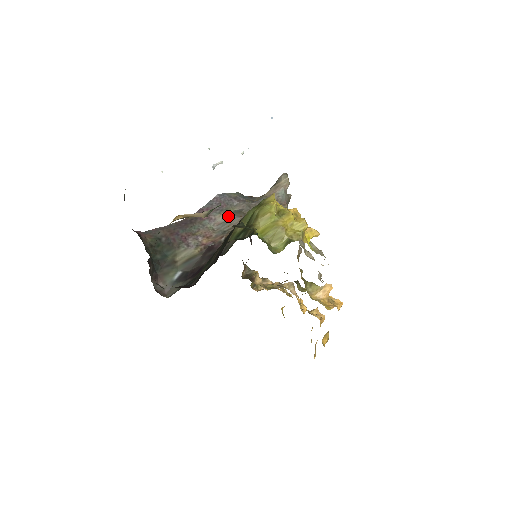
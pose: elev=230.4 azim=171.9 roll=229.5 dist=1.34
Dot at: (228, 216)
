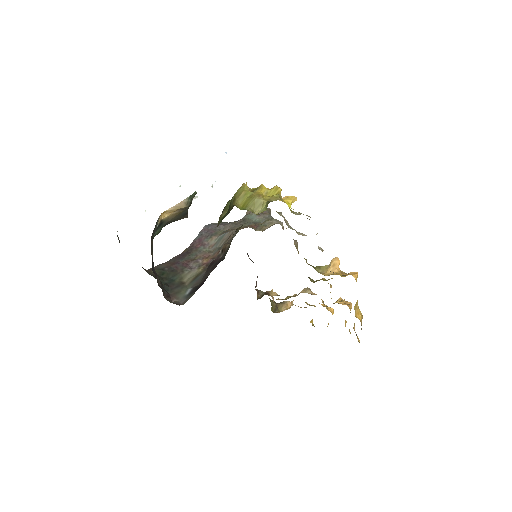
Dot at: (219, 236)
